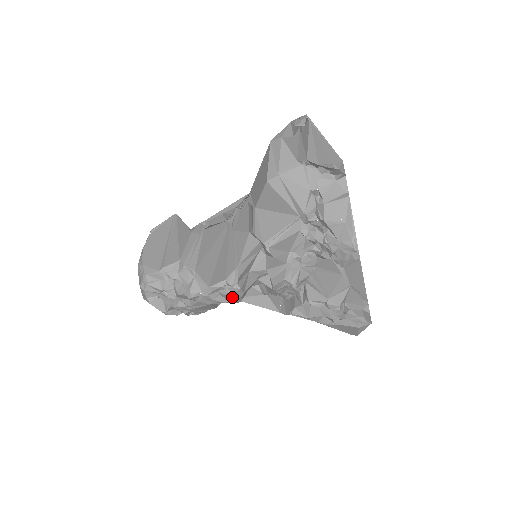
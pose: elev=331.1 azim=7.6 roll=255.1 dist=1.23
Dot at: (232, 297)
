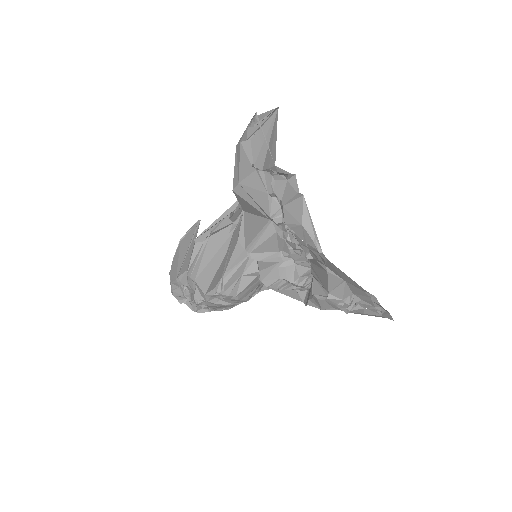
Dot at: (230, 300)
